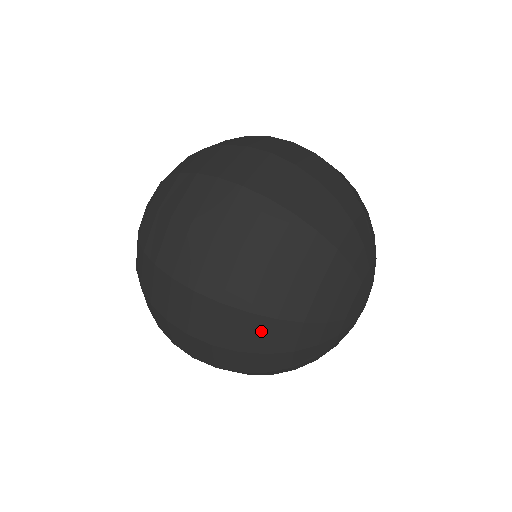
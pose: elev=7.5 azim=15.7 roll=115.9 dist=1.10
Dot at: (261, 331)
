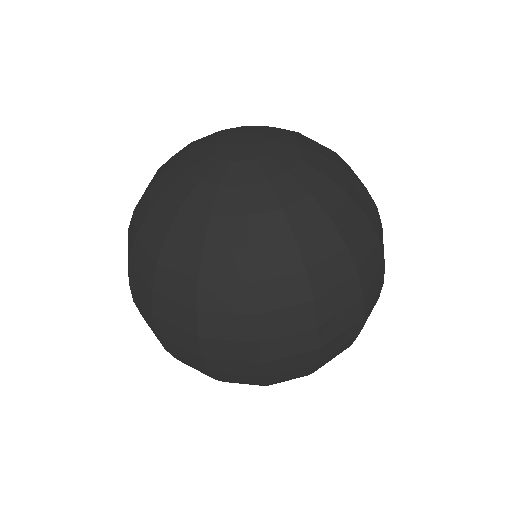
Dot at: occluded
